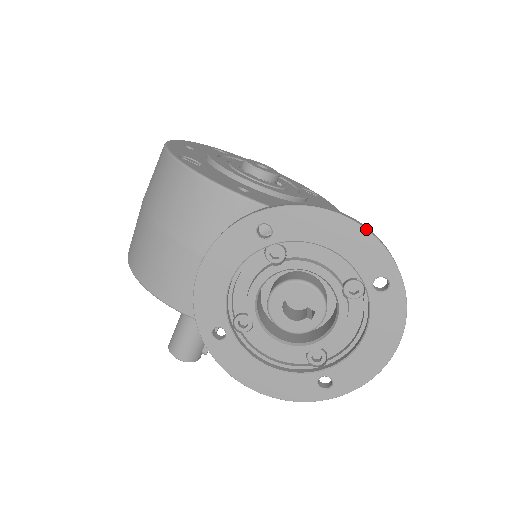
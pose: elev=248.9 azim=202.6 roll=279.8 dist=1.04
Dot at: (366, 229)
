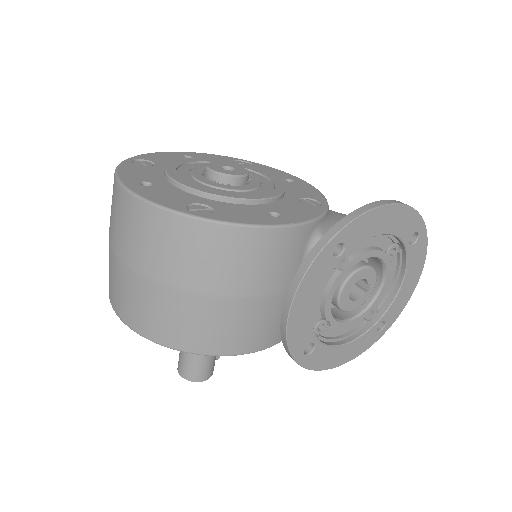
Dot at: (406, 205)
